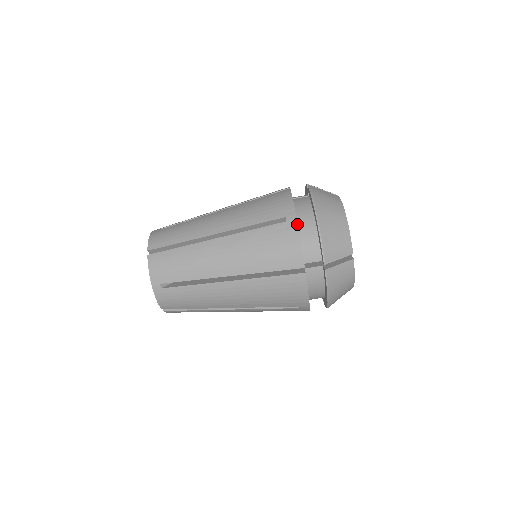
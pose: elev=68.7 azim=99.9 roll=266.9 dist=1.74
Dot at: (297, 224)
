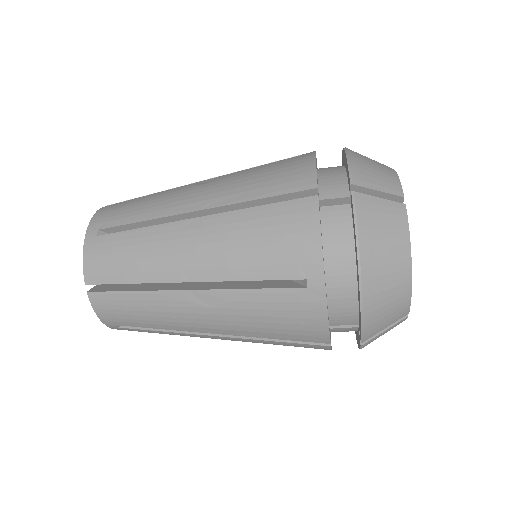
Dot at: (325, 297)
